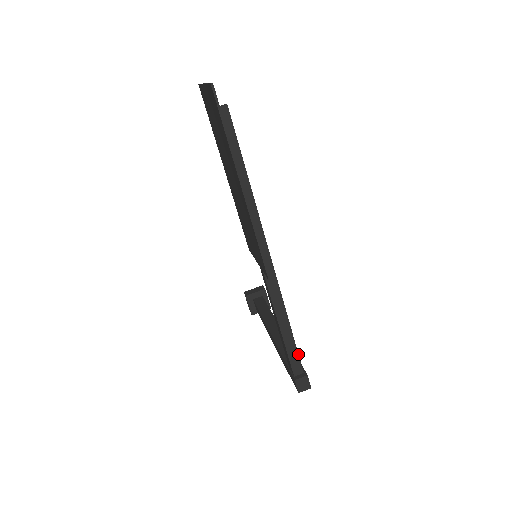
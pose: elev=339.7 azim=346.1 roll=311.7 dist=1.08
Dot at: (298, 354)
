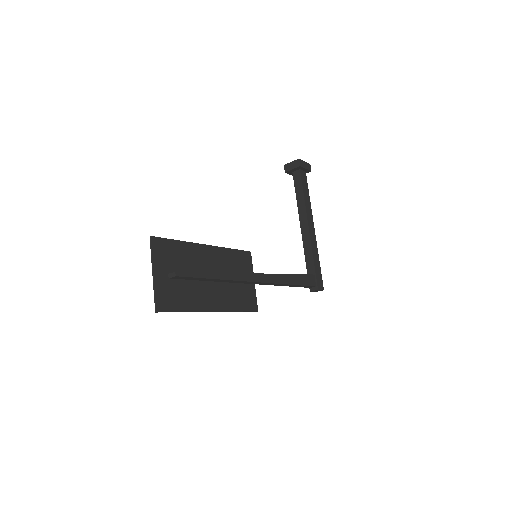
Dot at: (307, 286)
